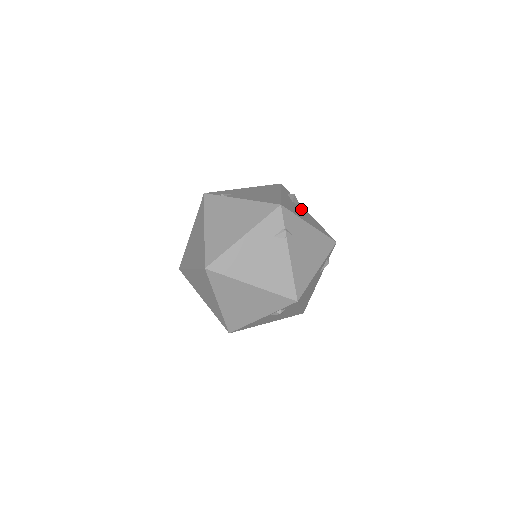
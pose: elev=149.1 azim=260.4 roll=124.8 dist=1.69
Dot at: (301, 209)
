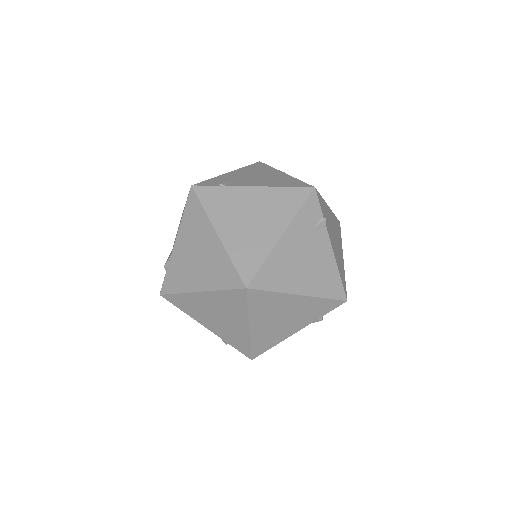
Dot at: occluded
